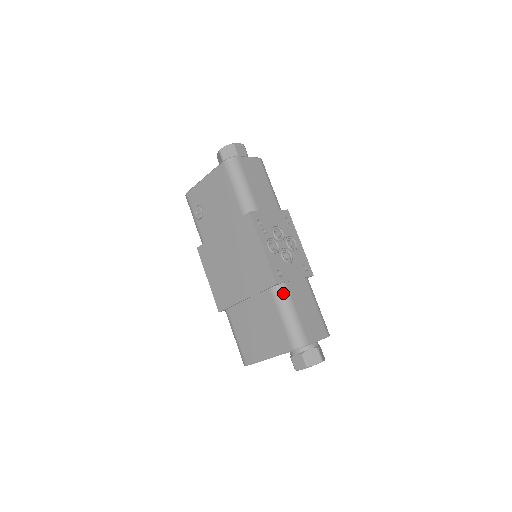
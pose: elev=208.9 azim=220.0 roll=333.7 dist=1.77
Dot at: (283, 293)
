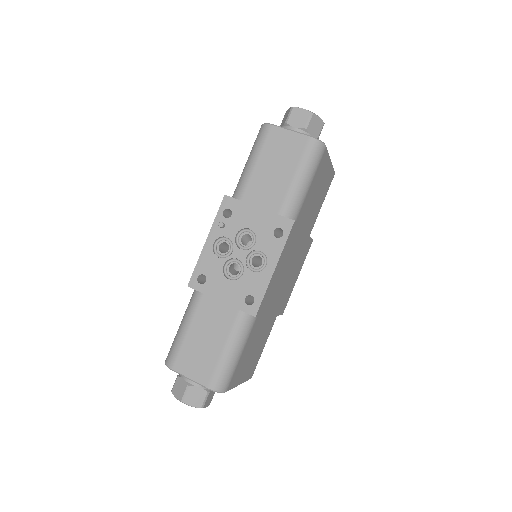
Dot at: (192, 301)
